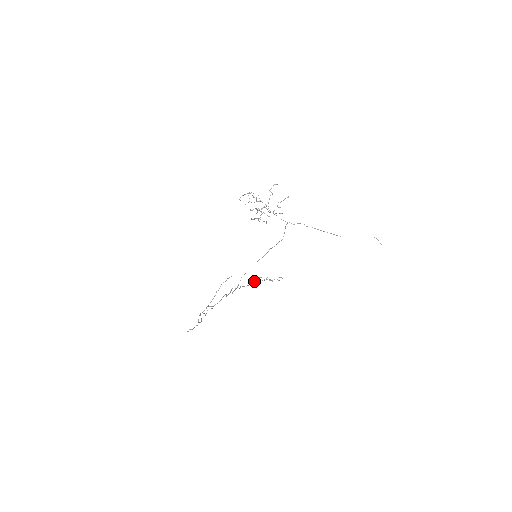
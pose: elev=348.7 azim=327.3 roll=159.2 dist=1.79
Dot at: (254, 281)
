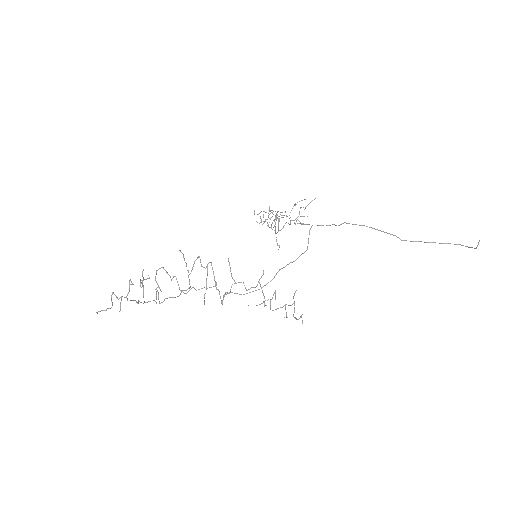
Dot at: (243, 283)
